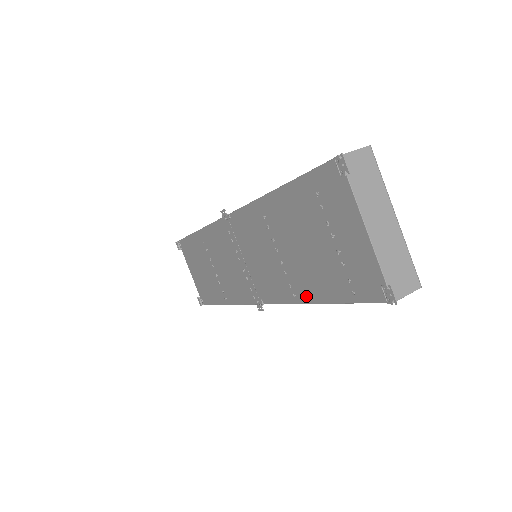
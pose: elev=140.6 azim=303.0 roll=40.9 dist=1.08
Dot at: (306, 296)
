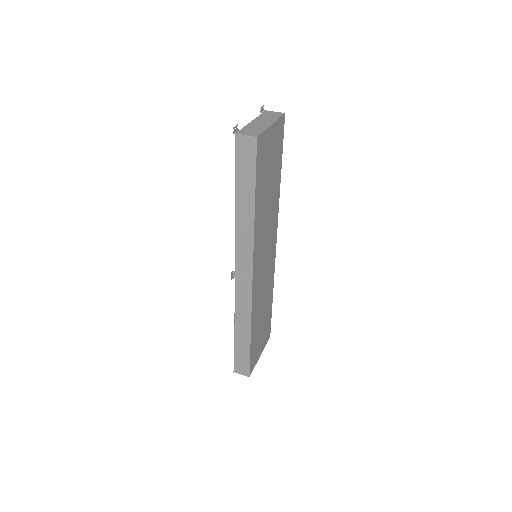
Dot at: occluded
